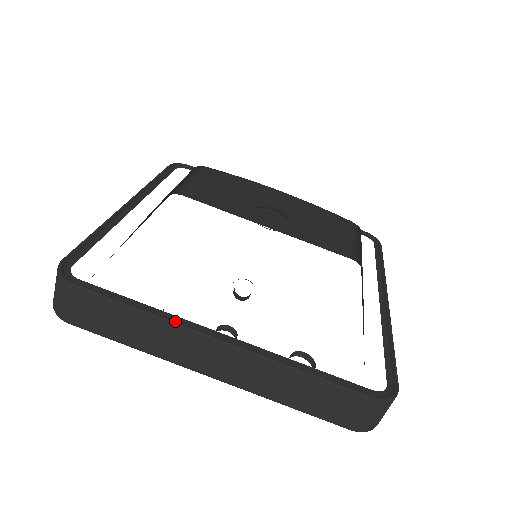
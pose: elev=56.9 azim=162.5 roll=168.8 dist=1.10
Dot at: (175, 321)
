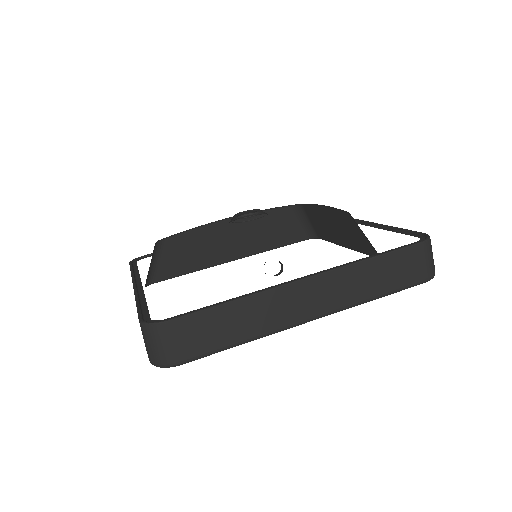
Dot at: (261, 290)
